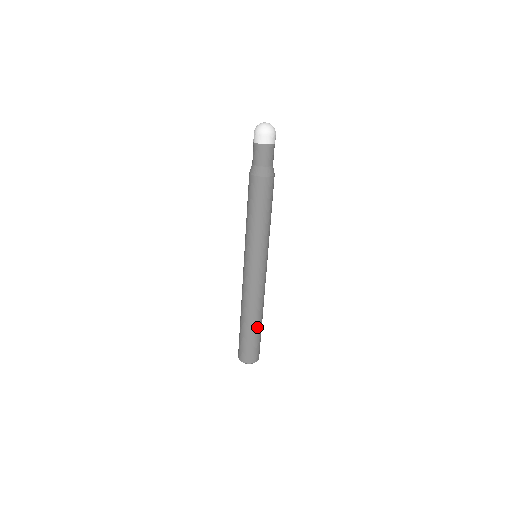
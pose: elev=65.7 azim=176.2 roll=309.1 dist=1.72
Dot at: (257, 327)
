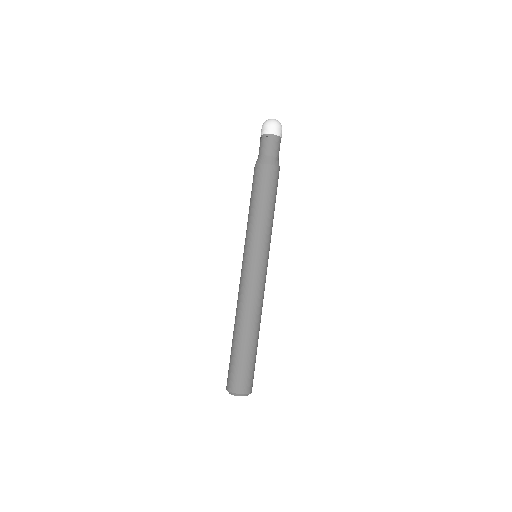
Dot at: (257, 342)
